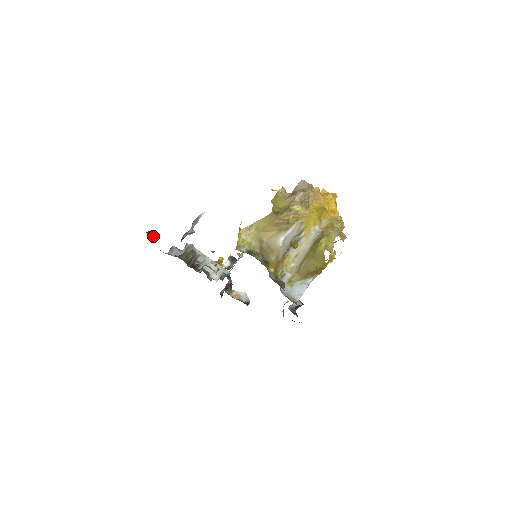
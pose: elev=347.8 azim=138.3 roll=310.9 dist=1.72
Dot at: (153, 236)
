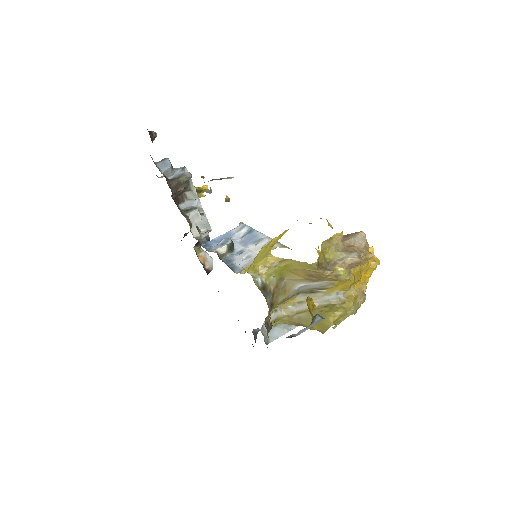
Dot at: (154, 139)
